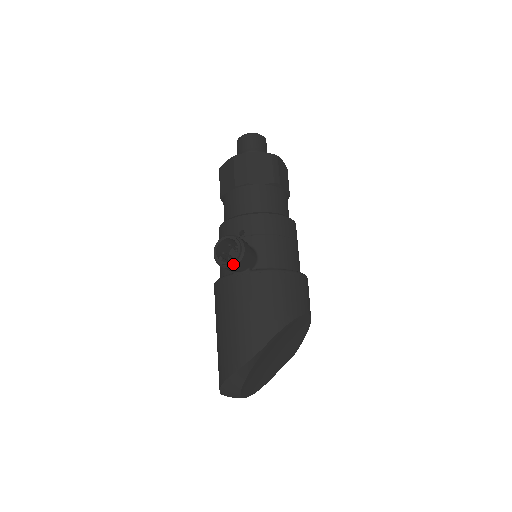
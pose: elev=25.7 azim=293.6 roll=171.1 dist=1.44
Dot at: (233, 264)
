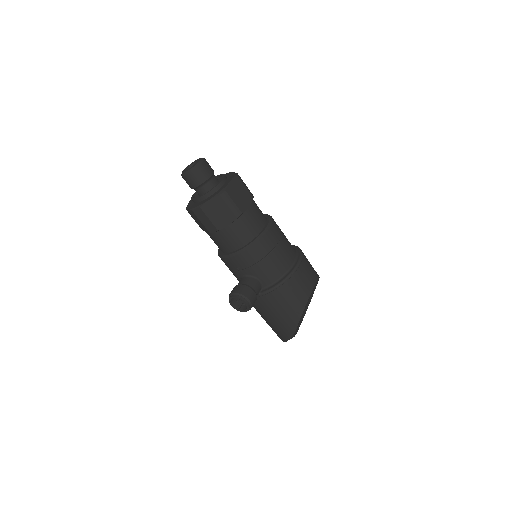
Dot at: (248, 310)
